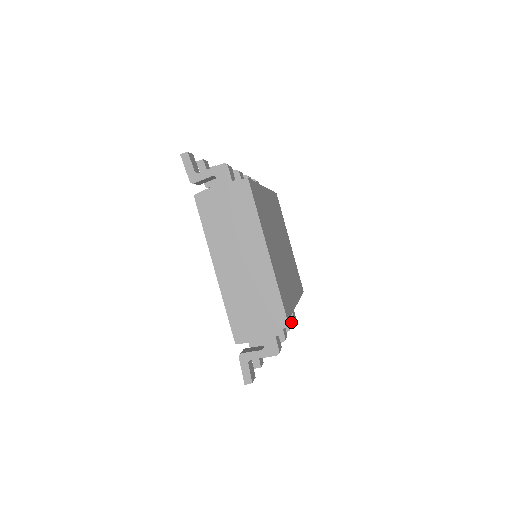
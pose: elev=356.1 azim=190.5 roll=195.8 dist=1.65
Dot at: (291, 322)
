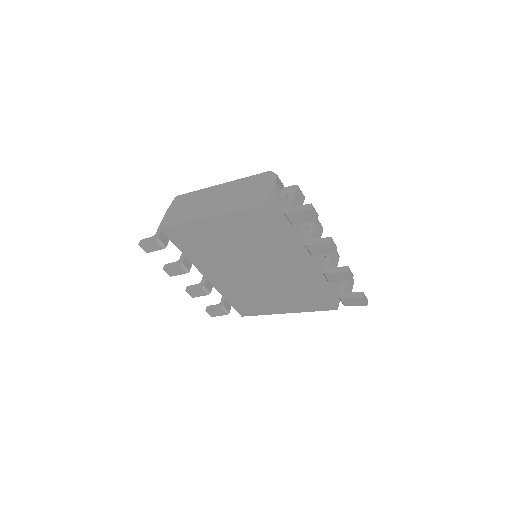
Dot at: occluded
